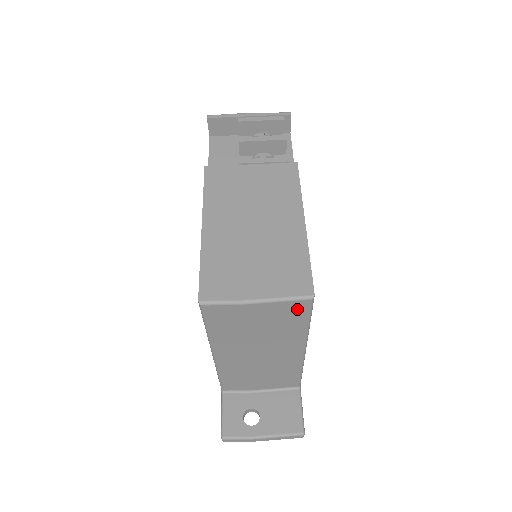
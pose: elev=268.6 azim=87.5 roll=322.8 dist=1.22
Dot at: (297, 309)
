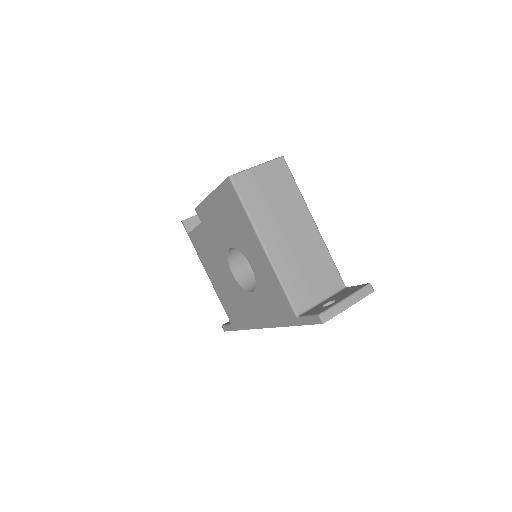
Dot at: (281, 169)
